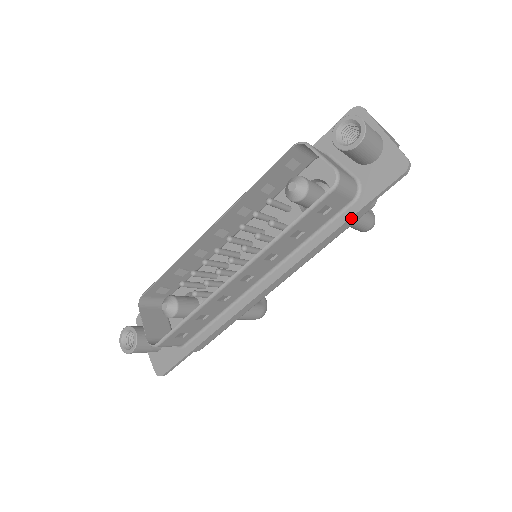
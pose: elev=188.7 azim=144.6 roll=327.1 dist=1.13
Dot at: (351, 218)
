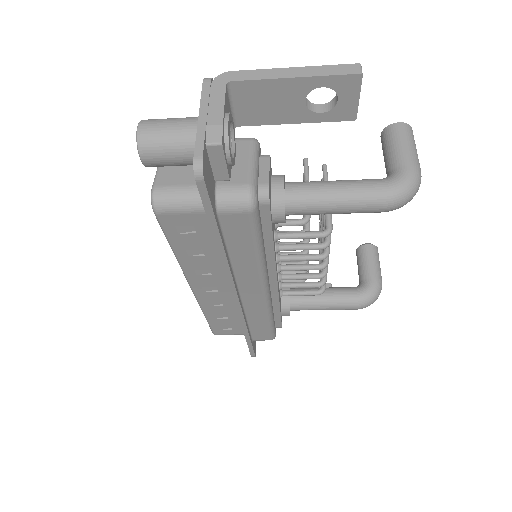
Dot at: (215, 234)
